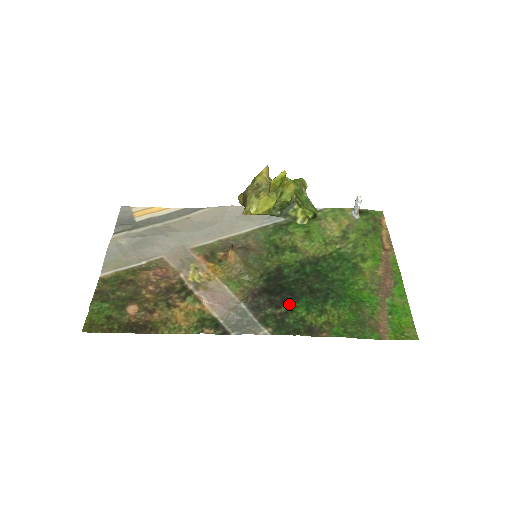
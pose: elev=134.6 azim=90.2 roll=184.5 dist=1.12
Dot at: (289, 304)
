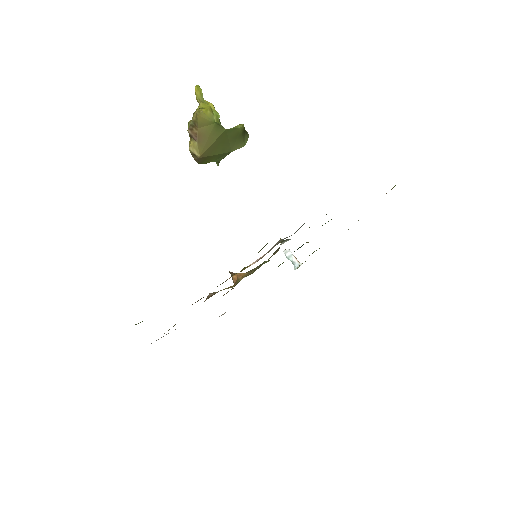
Dot at: occluded
